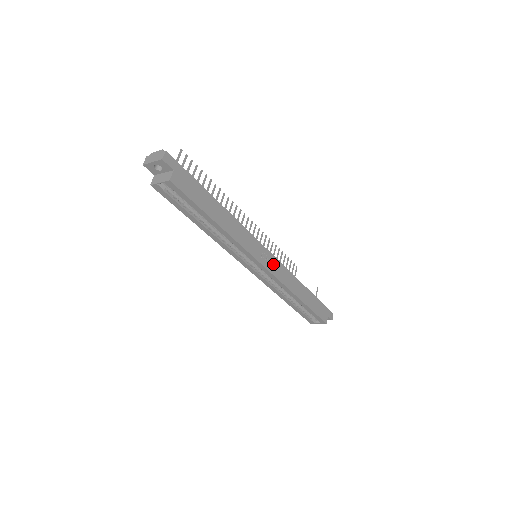
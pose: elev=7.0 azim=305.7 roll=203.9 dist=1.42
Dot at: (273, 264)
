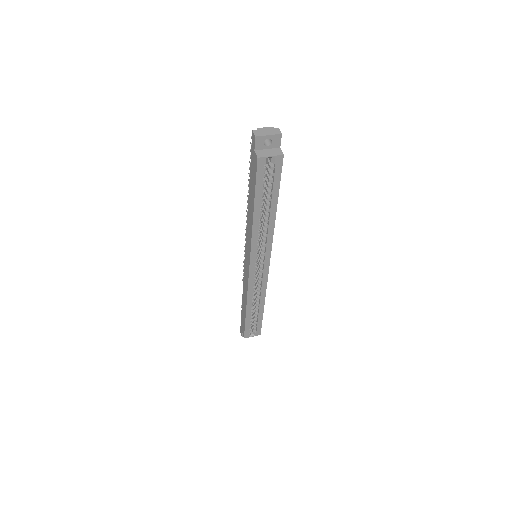
Dot at: occluded
